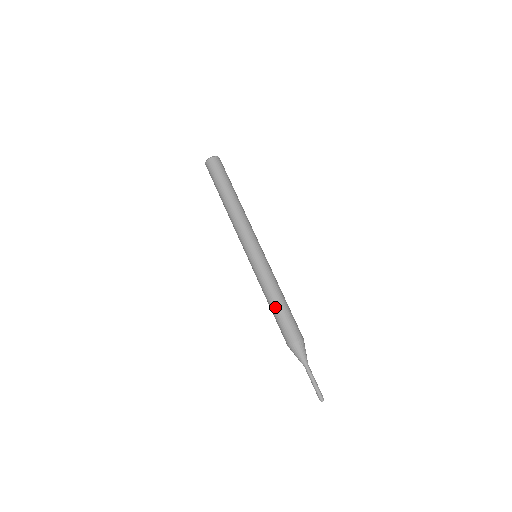
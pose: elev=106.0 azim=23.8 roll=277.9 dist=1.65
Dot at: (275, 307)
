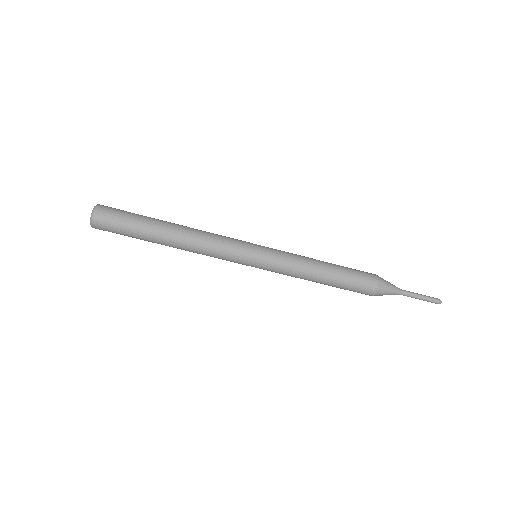
Dot at: (327, 283)
